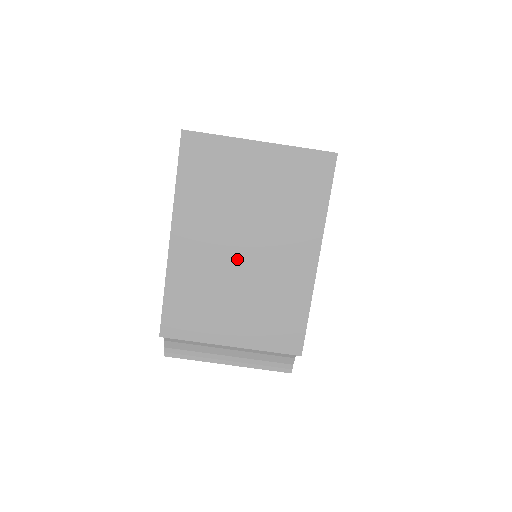
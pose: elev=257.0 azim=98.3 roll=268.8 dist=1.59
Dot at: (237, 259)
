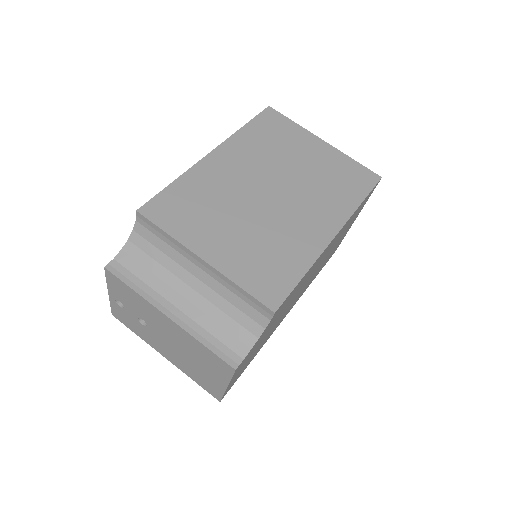
Dot at: (260, 195)
